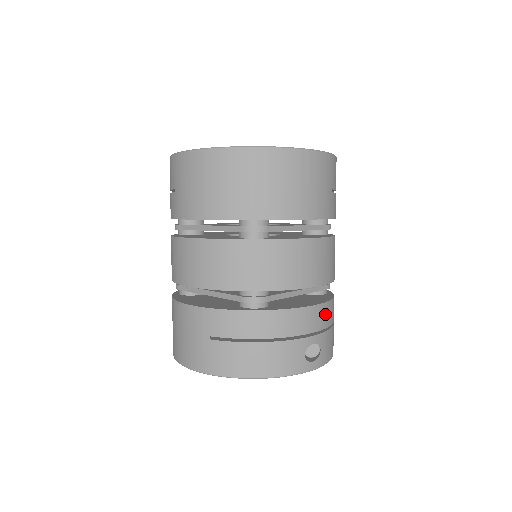
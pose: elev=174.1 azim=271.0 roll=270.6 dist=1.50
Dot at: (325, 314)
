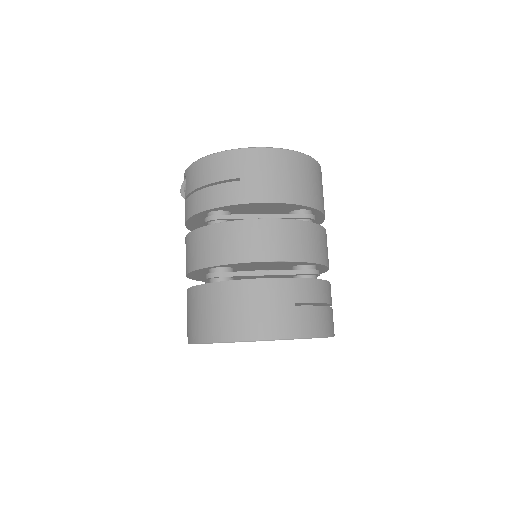
Dot at: occluded
